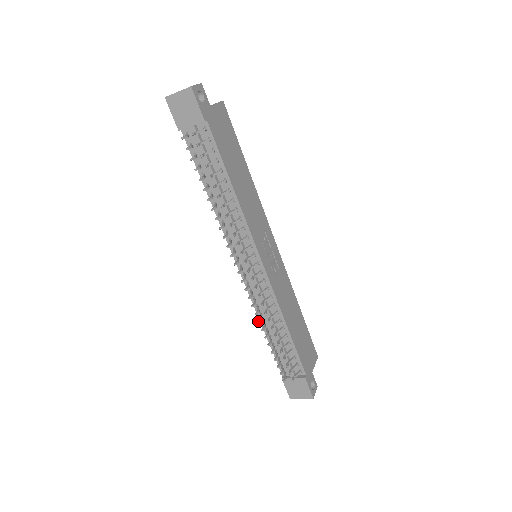
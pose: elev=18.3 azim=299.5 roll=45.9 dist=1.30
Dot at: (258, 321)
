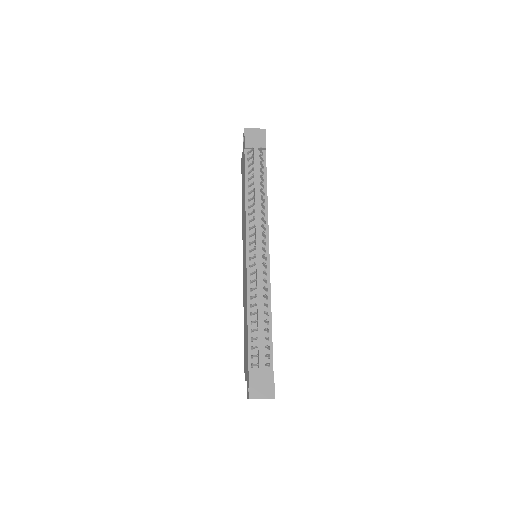
Dot at: (255, 294)
